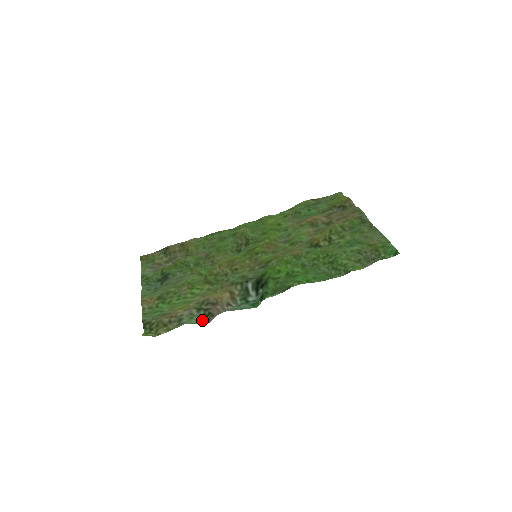
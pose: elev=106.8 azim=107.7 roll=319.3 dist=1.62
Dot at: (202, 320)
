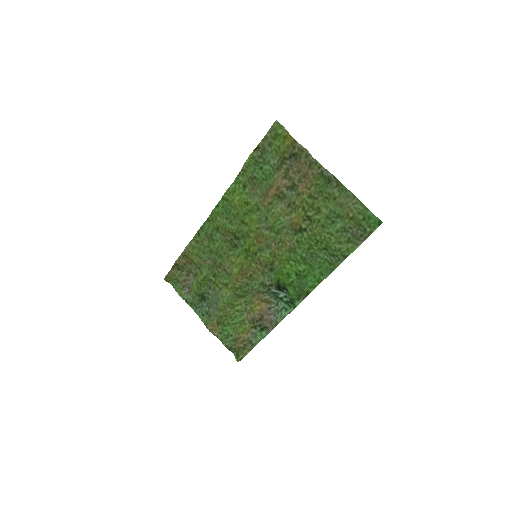
Dot at: (263, 332)
